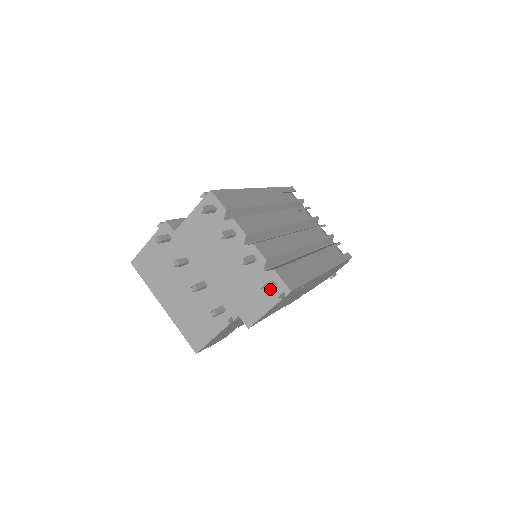
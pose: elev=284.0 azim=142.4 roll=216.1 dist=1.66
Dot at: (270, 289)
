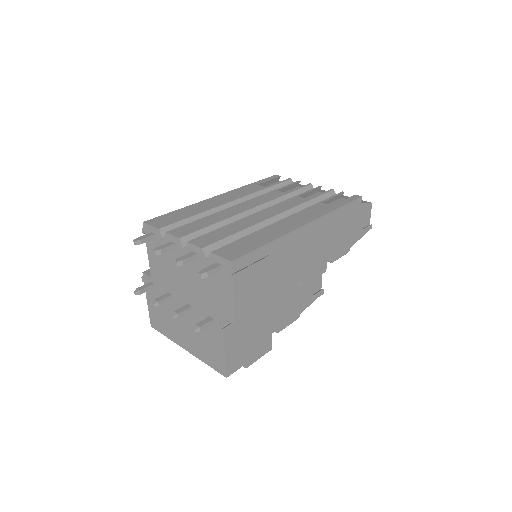
Dot at: (211, 272)
